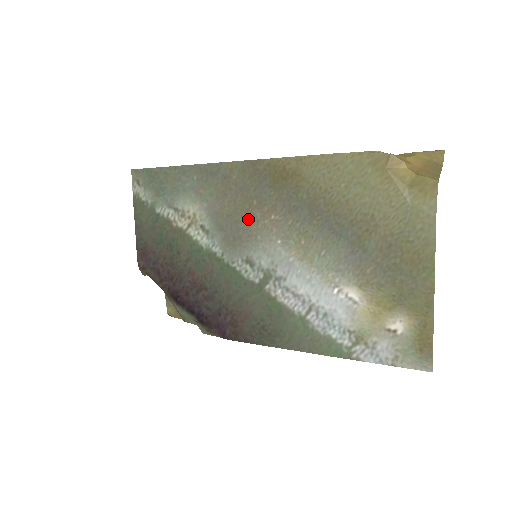
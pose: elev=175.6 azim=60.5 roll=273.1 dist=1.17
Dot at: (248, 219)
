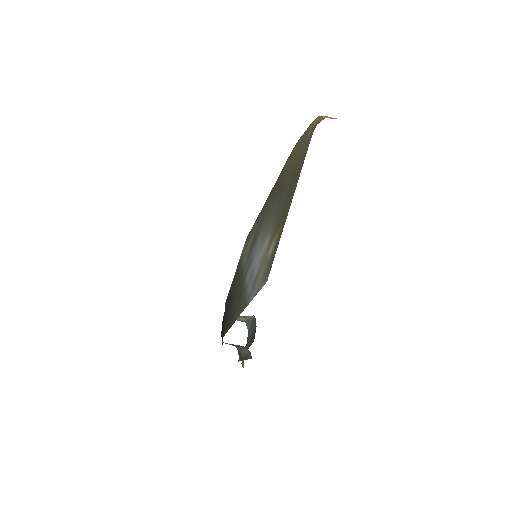
Dot at: (260, 227)
